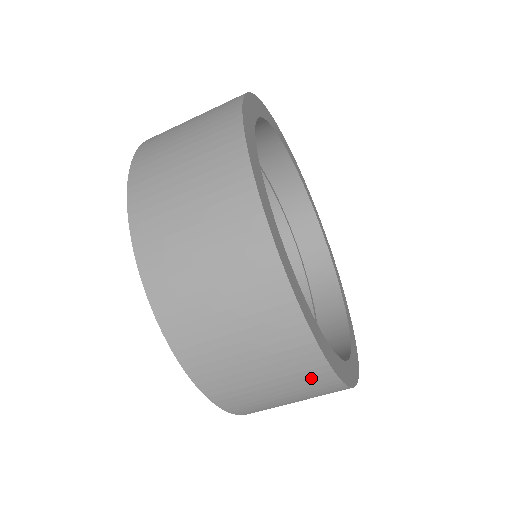
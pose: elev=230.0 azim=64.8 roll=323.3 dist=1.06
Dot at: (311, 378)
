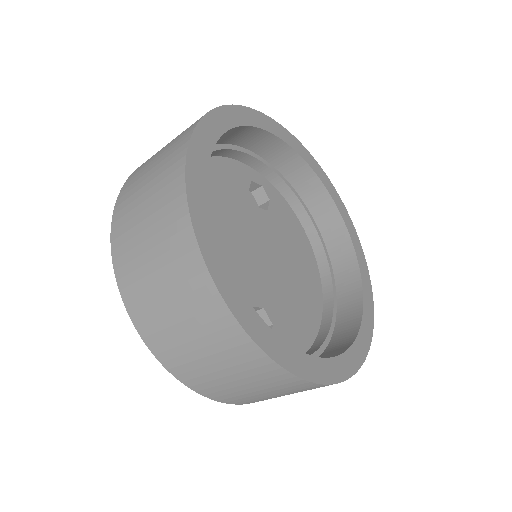
Dot at: (288, 385)
